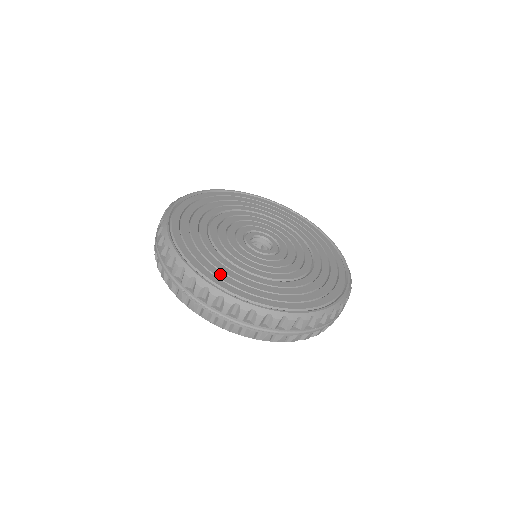
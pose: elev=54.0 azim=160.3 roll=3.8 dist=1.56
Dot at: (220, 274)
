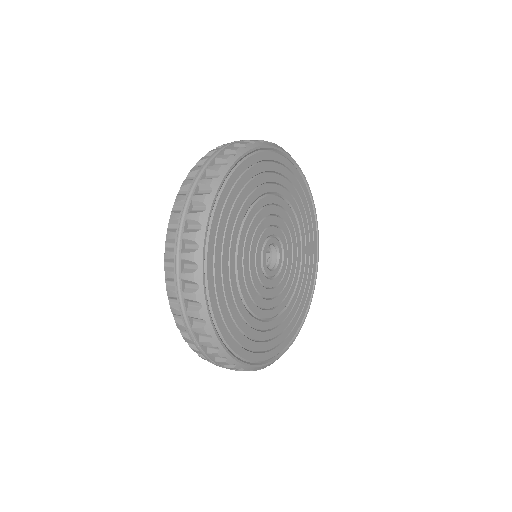
Dot at: (233, 327)
